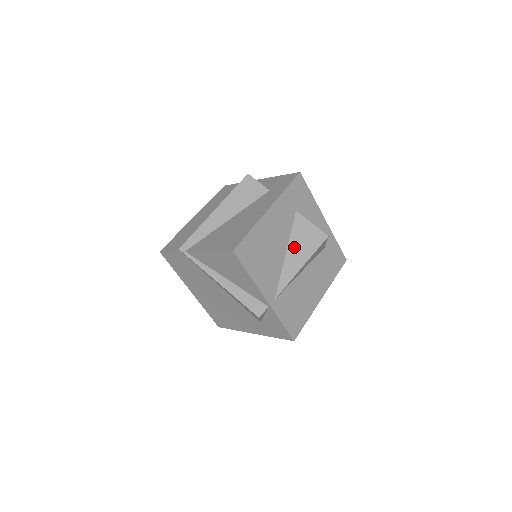
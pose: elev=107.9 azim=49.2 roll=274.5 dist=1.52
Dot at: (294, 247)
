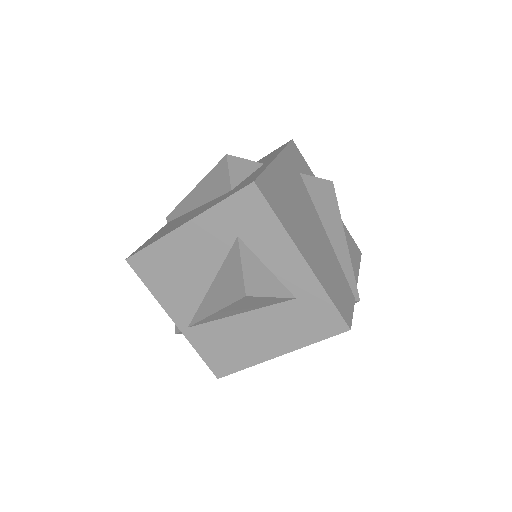
Dot at: (219, 283)
